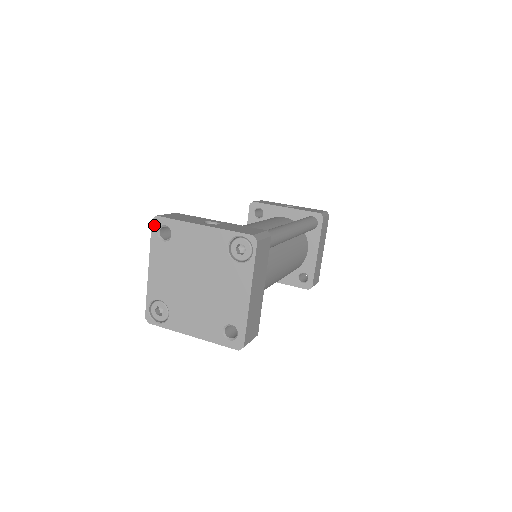
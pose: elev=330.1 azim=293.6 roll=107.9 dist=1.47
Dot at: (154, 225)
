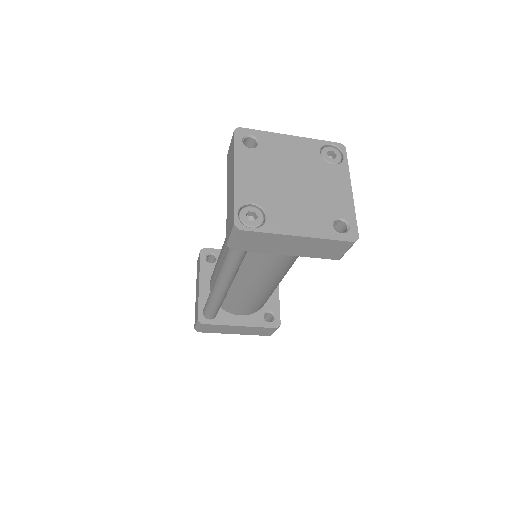
Dot at: (237, 134)
